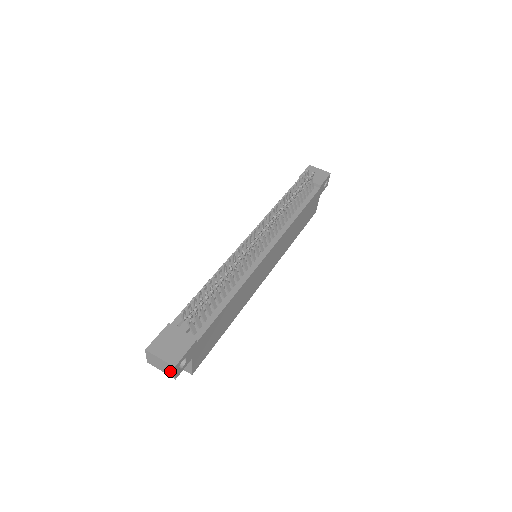
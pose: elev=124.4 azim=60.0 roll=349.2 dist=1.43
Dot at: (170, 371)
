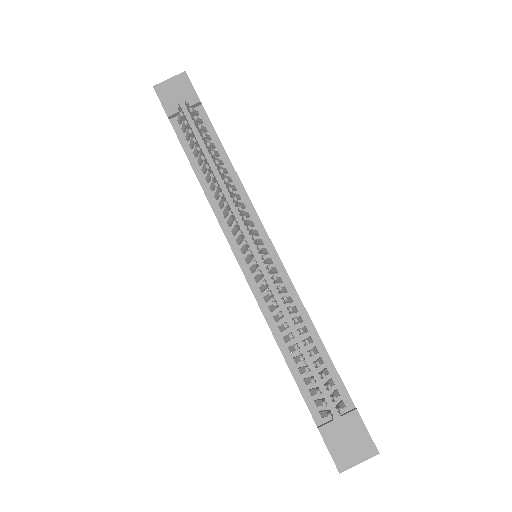
Dot at: occluded
